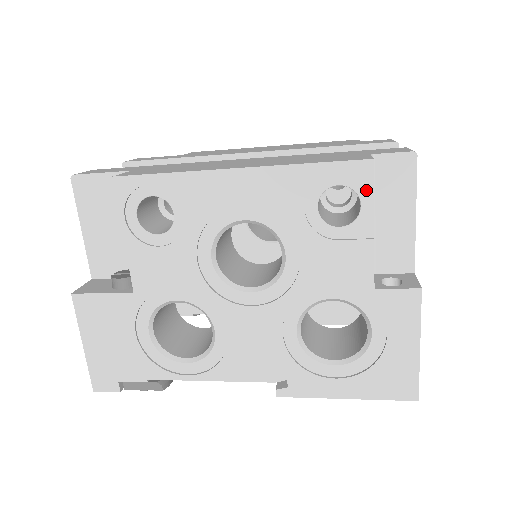
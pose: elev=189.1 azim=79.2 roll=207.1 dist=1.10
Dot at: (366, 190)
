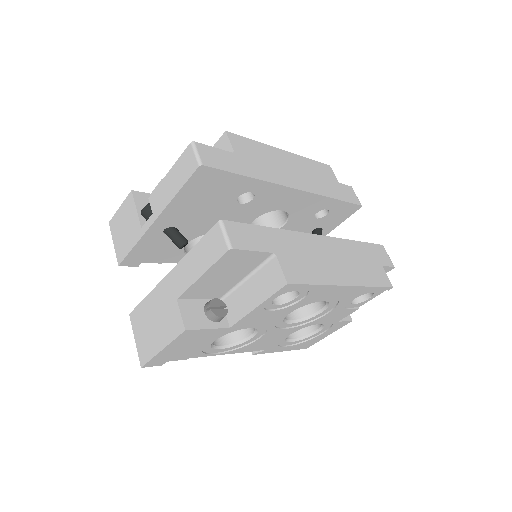
Dot at: (377, 294)
